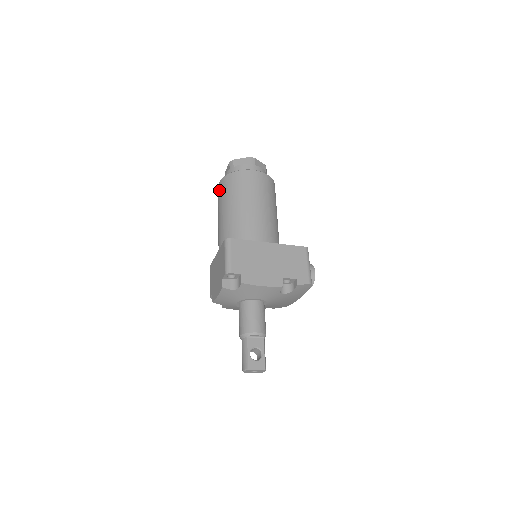
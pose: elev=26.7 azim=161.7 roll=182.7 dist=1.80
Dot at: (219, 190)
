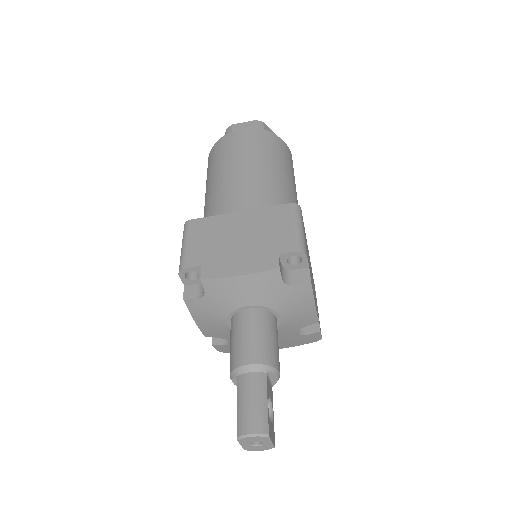
Dot at: (244, 137)
